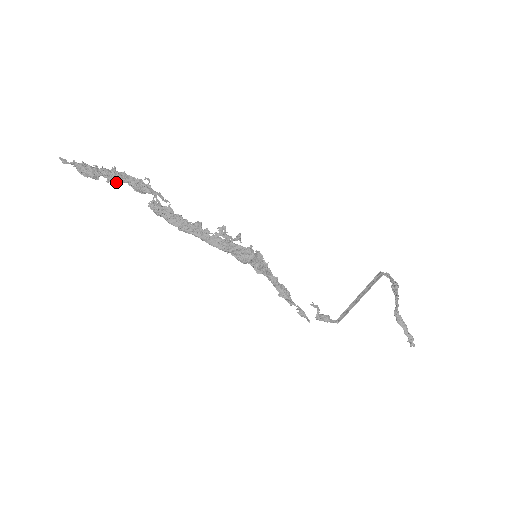
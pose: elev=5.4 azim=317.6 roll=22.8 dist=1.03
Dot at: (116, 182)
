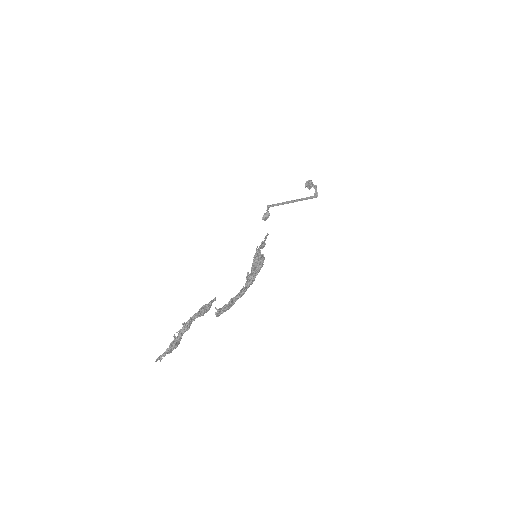
Dot at: occluded
